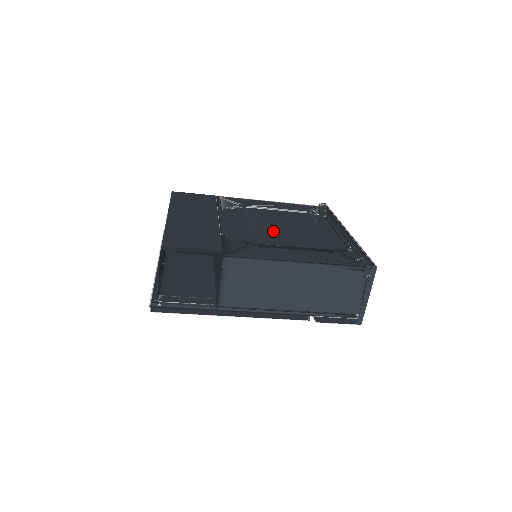
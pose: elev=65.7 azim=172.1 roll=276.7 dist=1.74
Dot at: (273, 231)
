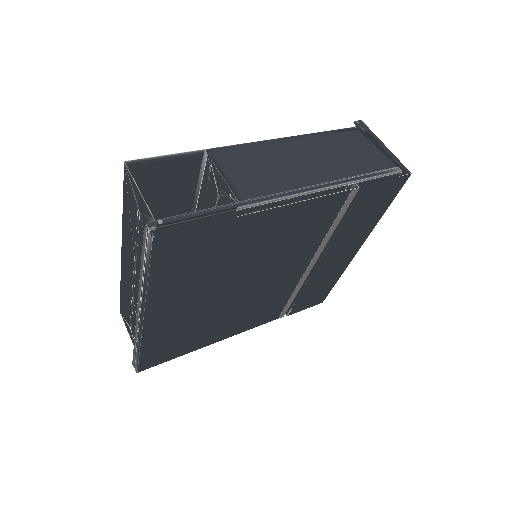
Dot at: occluded
